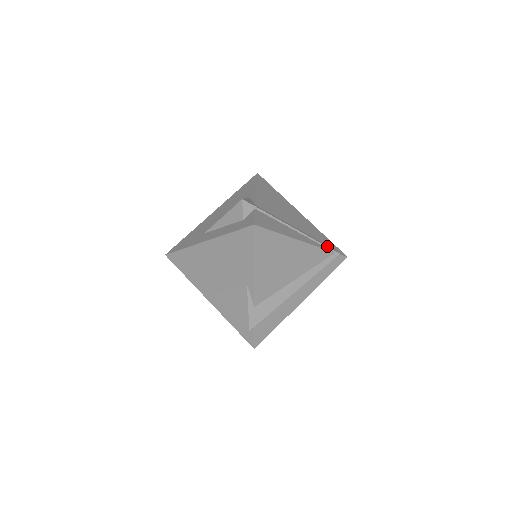
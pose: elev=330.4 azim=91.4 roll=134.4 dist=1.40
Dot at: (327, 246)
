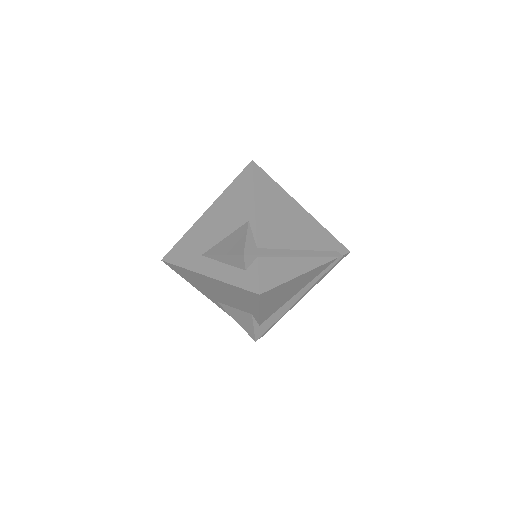
Dot at: (330, 255)
